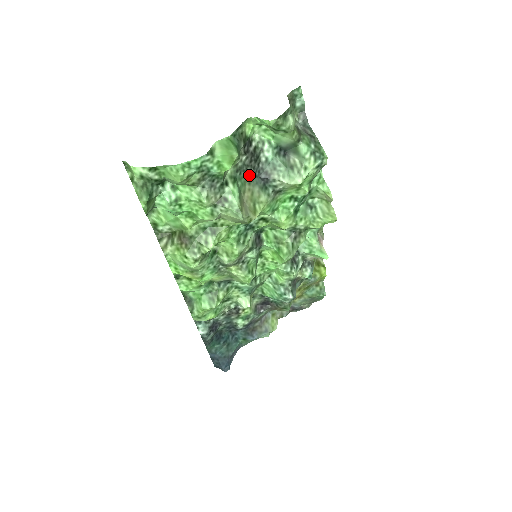
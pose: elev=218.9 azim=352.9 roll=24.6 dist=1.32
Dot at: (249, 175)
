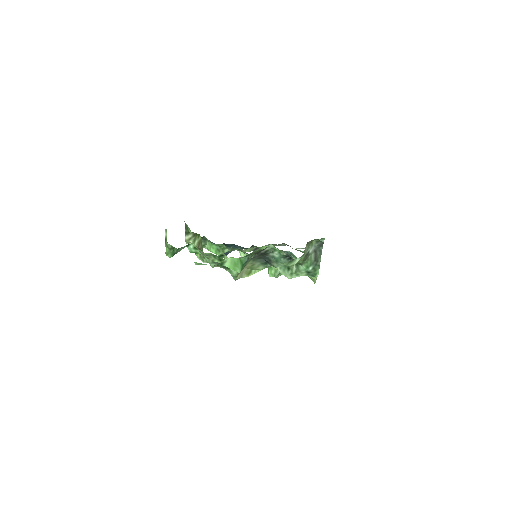
Dot at: (255, 259)
